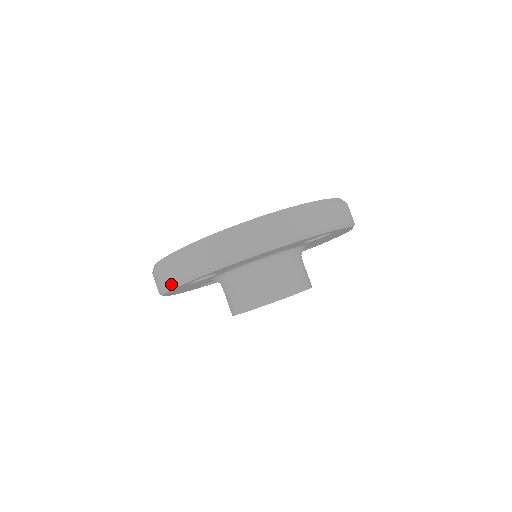
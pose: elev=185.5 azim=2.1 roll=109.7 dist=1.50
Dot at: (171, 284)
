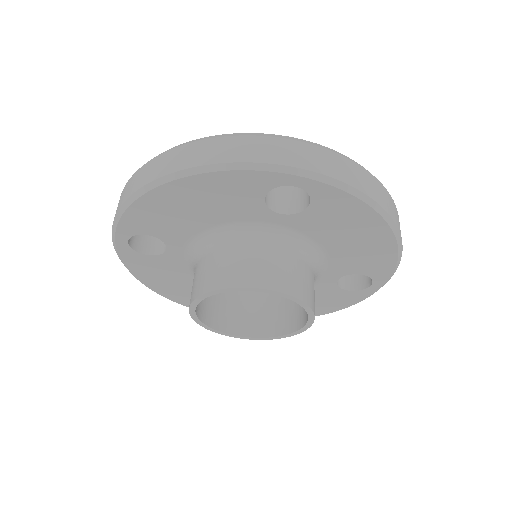
Dot at: (114, 244)
